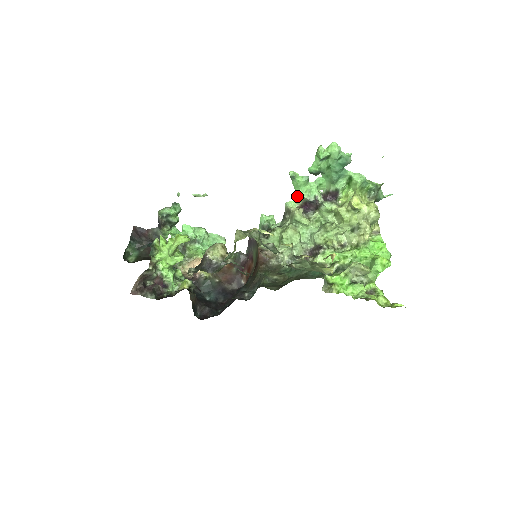
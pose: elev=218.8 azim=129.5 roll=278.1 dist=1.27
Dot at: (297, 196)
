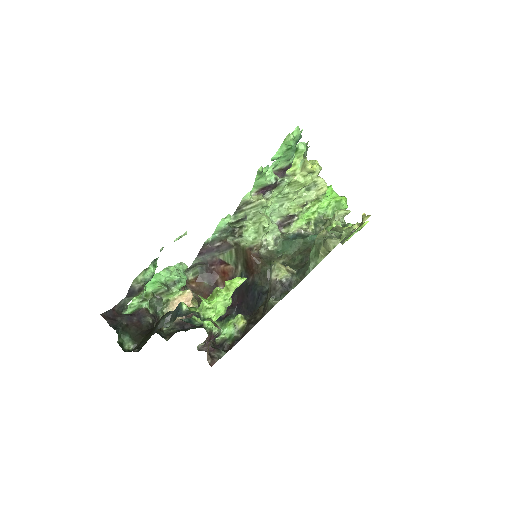
Dot at: (254, 186)
